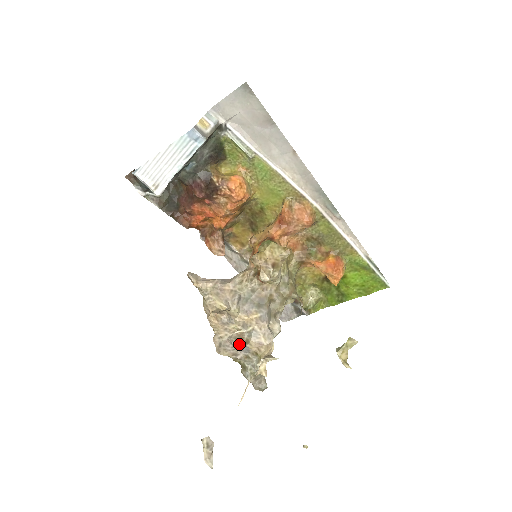
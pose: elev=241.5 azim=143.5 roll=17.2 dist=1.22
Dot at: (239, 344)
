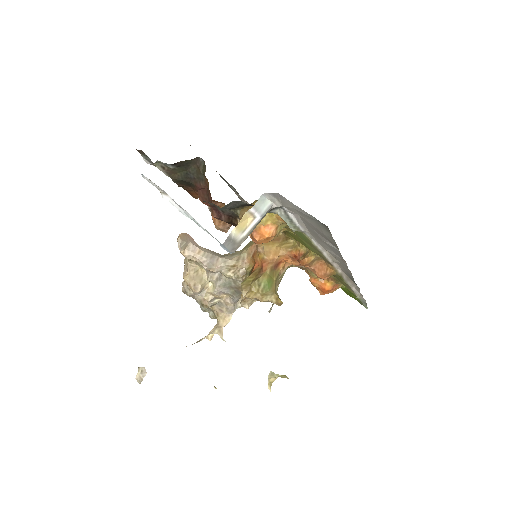
Dot at: occluded
